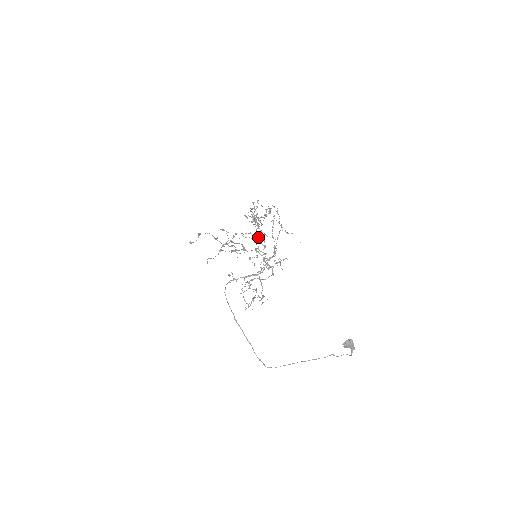
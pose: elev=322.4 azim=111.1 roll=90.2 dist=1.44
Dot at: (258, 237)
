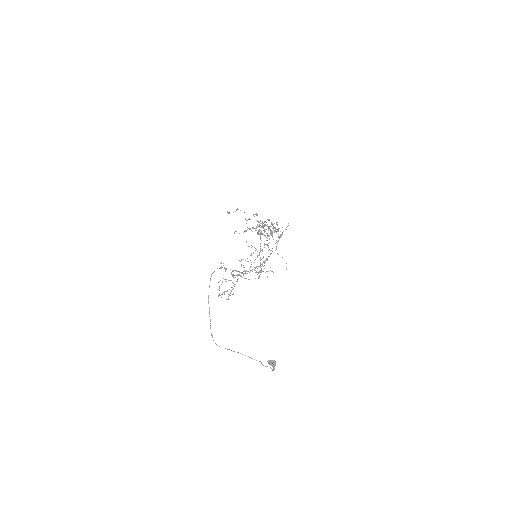
Dot at: occluded
